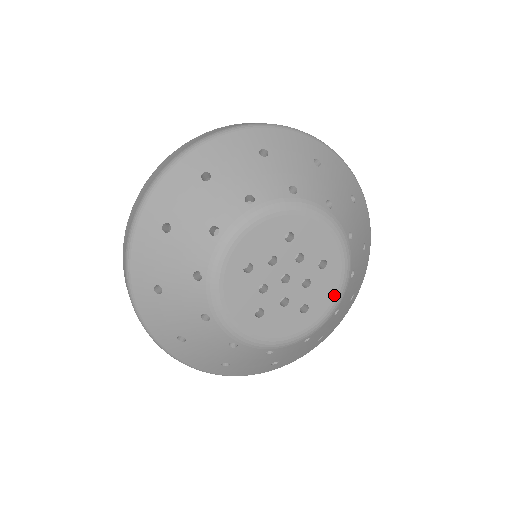
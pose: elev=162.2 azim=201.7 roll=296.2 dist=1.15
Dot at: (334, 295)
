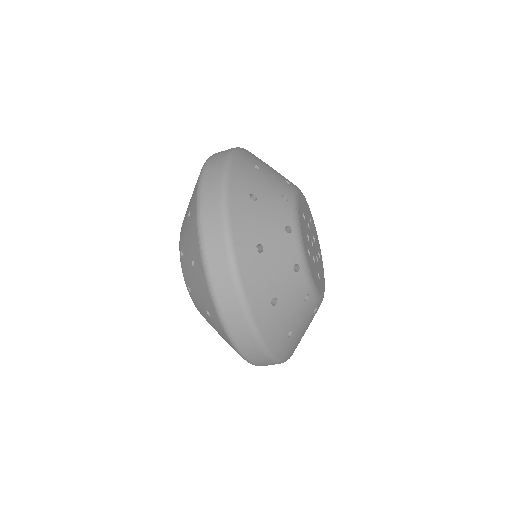
Dot at: (324, 283)
